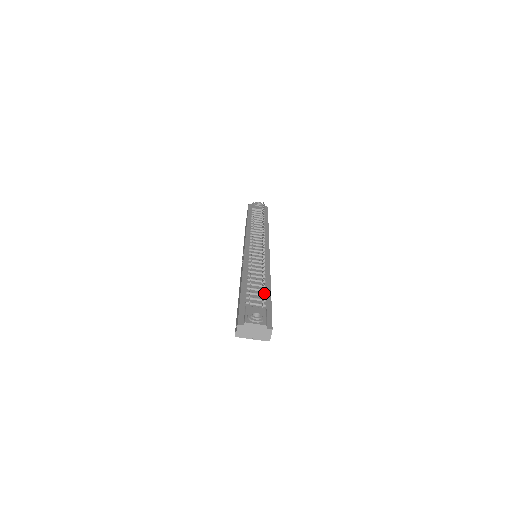
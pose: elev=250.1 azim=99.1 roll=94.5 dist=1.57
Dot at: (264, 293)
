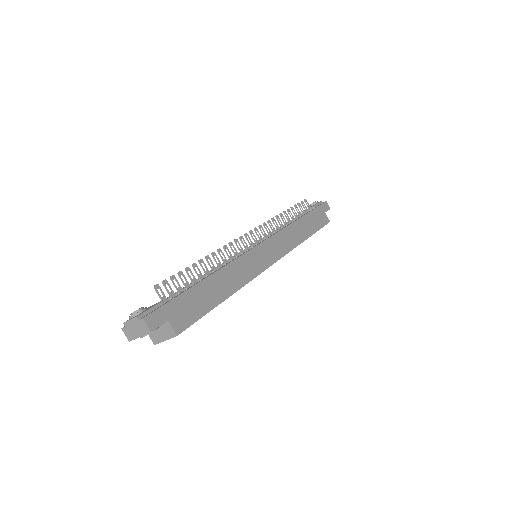
Dot at: (156, 285)
